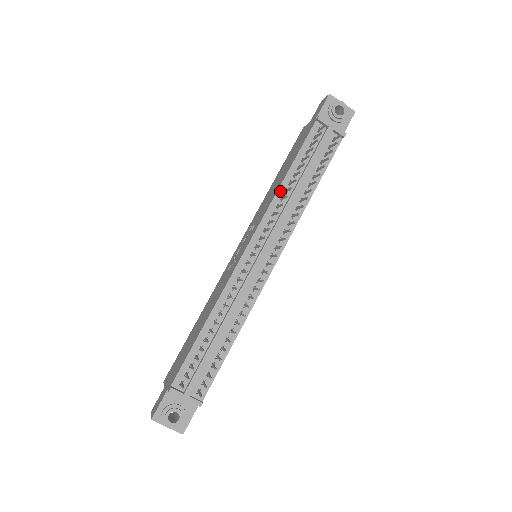
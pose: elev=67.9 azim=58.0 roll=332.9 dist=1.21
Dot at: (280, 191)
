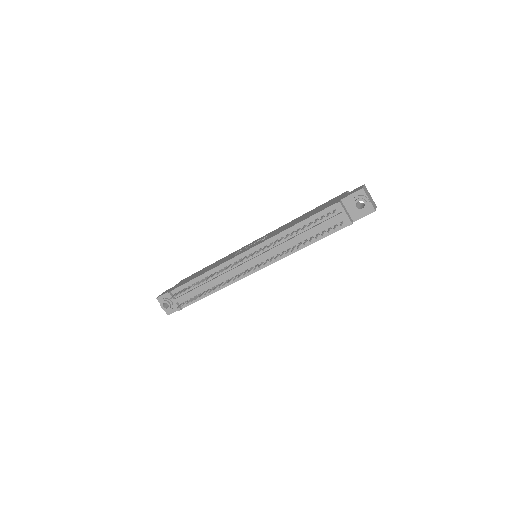
Dot at: (284, 233)
